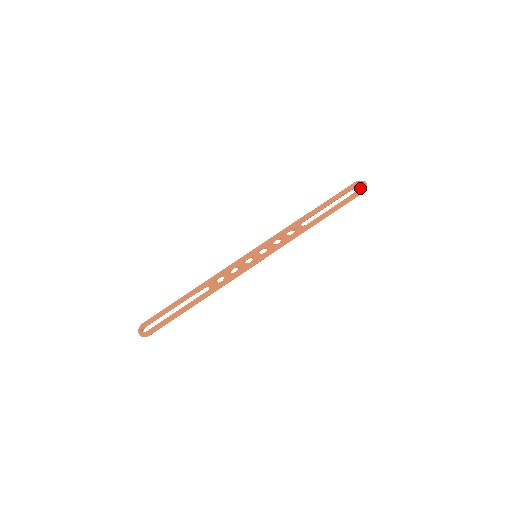
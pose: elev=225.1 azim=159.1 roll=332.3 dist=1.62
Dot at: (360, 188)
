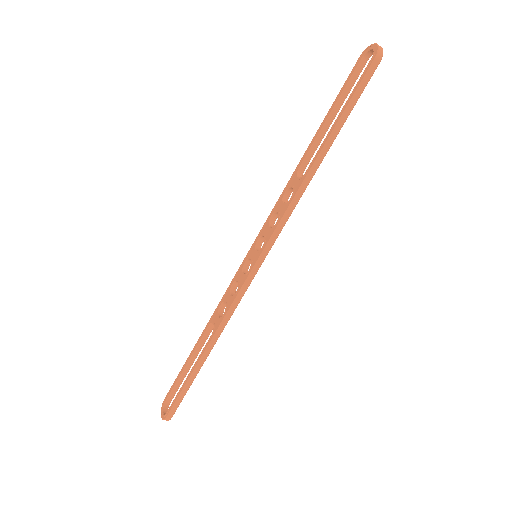
Dot at: occluded
